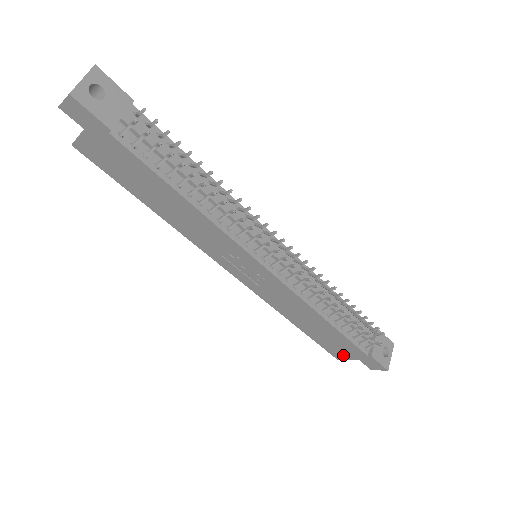
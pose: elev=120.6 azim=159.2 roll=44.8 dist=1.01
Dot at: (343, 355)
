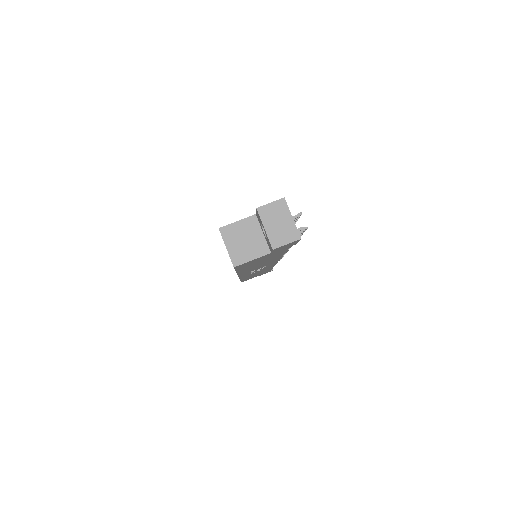
Dot at: occluded
